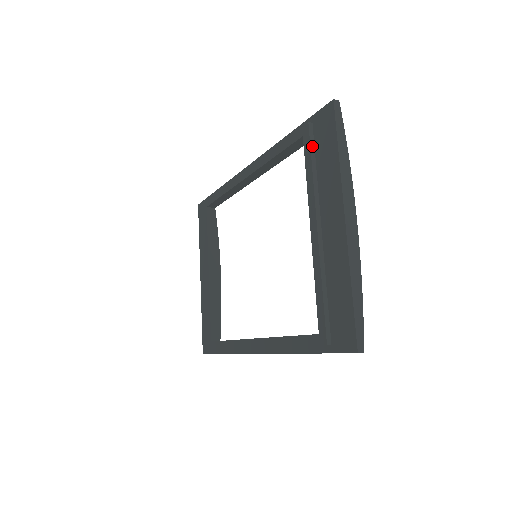
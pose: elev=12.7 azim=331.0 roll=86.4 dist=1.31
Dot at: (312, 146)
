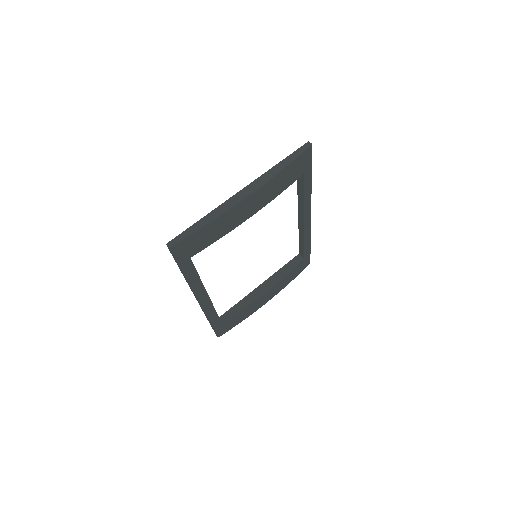
Dot at: occluded
